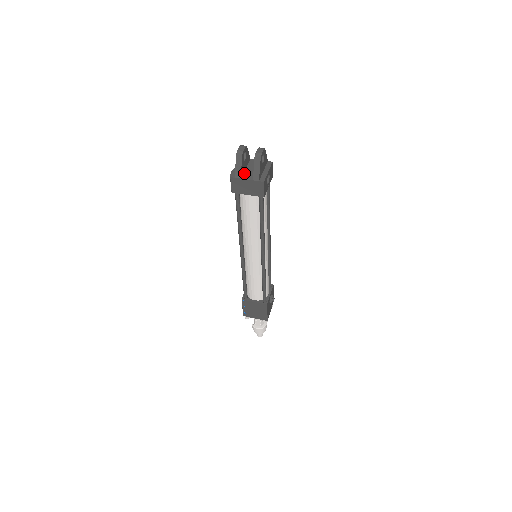
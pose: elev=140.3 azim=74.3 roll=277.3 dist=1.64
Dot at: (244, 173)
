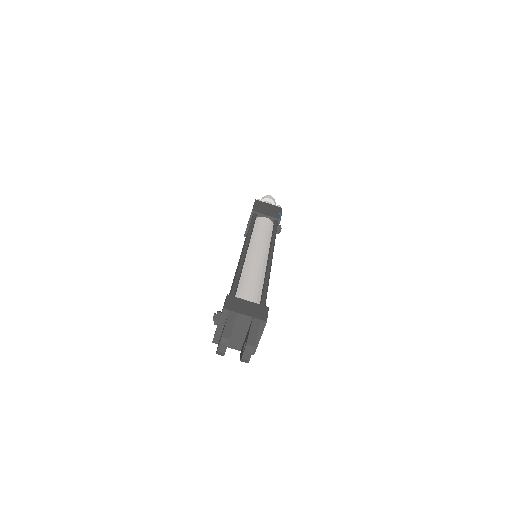
Dot at: occluded
